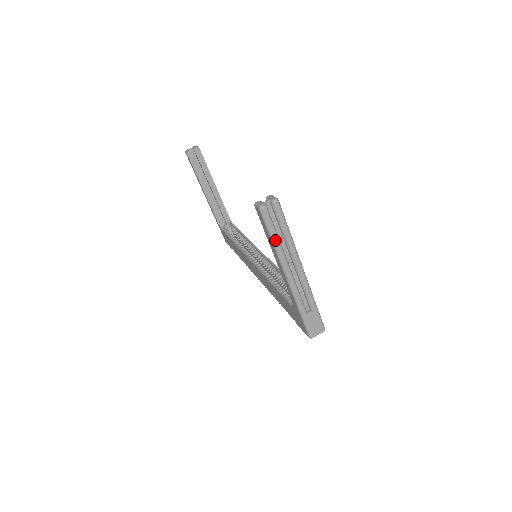
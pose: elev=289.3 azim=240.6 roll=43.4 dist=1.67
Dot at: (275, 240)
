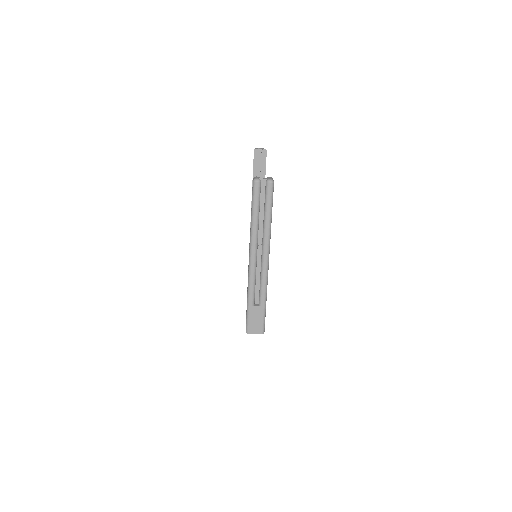
Dot at: (254, 217)
